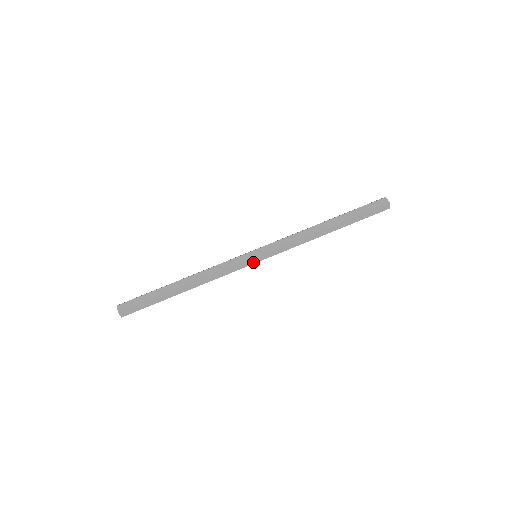
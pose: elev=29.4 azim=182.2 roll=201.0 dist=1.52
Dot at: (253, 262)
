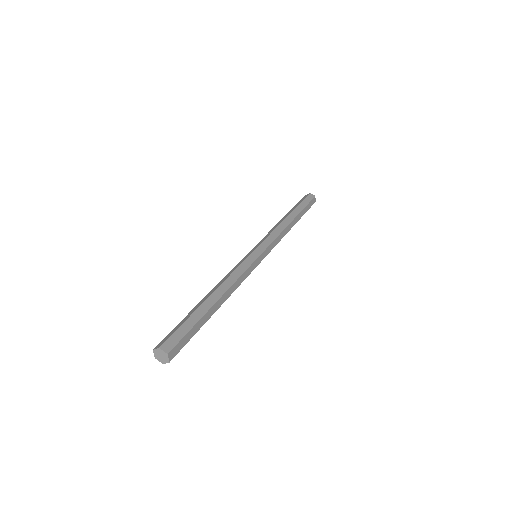
Dot at: (259, 261)
